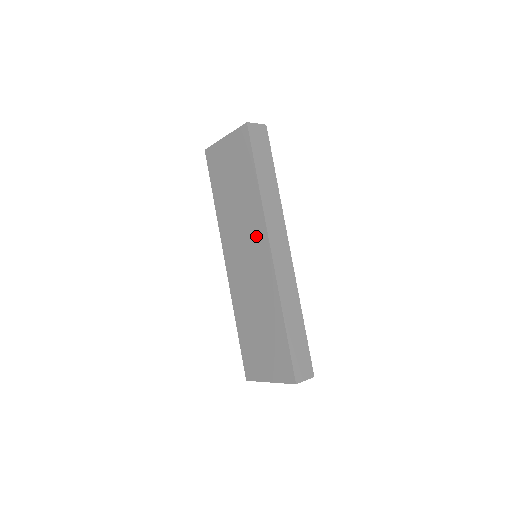
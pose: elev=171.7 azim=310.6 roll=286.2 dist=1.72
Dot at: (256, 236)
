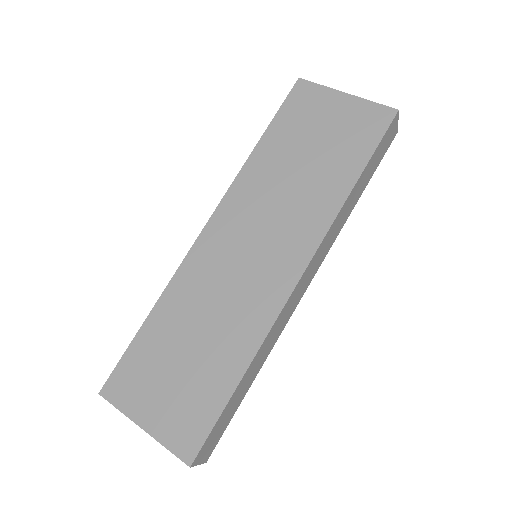
Dot at: (292, 240)
